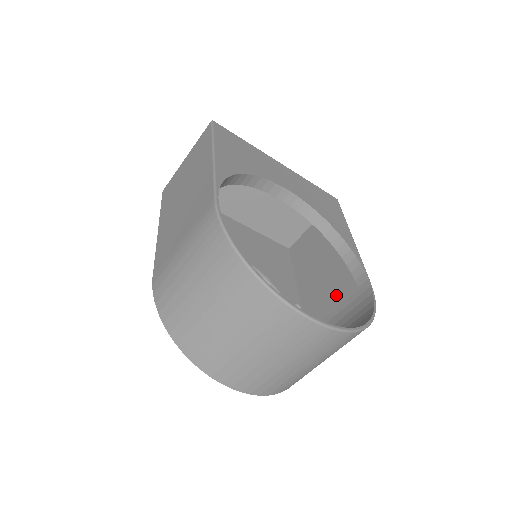
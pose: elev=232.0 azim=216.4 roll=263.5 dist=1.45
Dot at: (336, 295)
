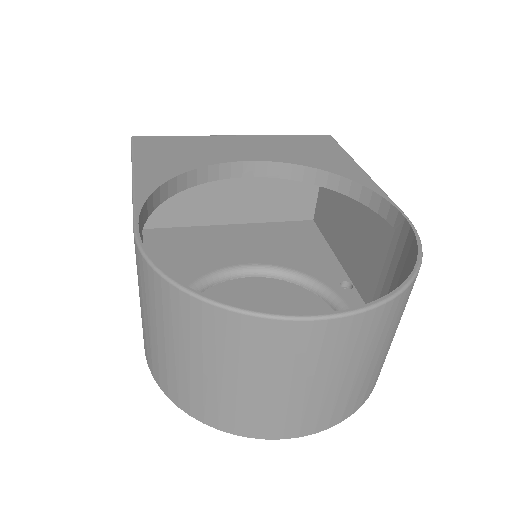
Dot at: (376, 250)
